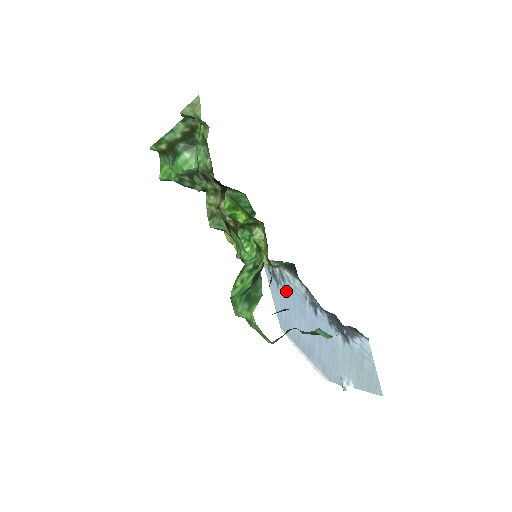
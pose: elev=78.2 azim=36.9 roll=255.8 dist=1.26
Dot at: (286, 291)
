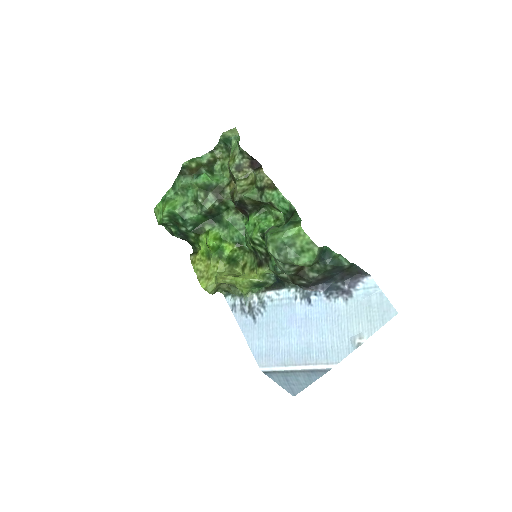
Dot at: (267, 316)
